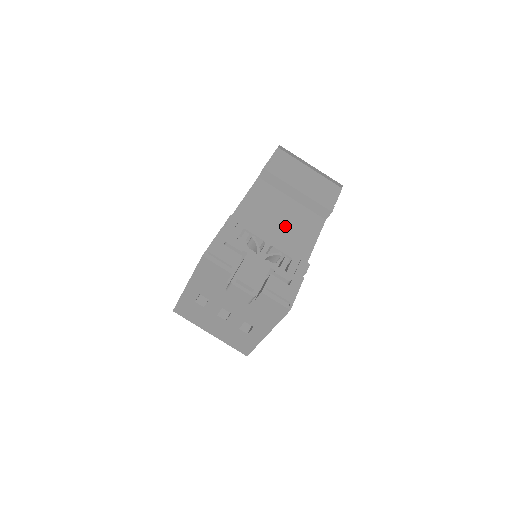
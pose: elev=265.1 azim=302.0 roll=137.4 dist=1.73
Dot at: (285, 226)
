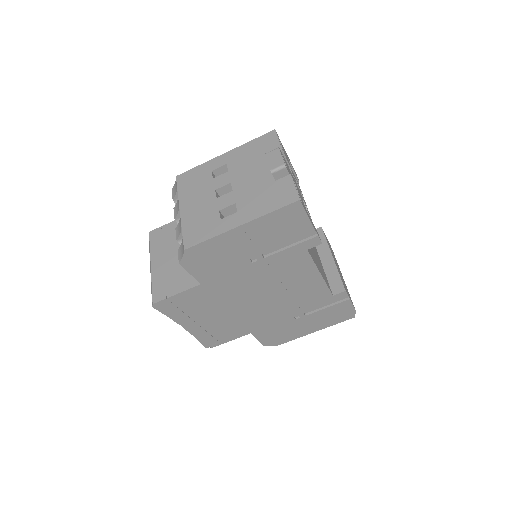
Dot at: occluded
